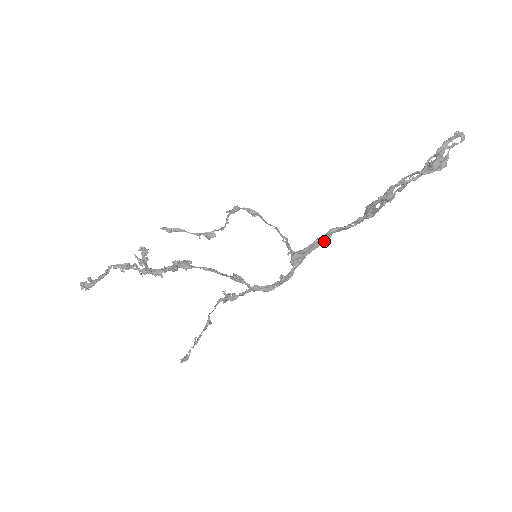
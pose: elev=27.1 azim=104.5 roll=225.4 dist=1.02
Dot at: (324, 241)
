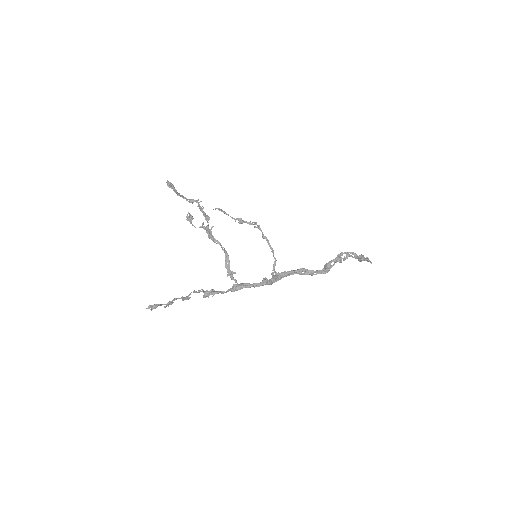
Dot at: (297, 273)
